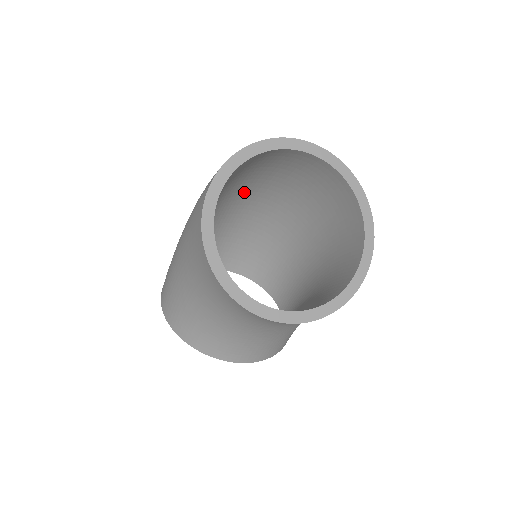
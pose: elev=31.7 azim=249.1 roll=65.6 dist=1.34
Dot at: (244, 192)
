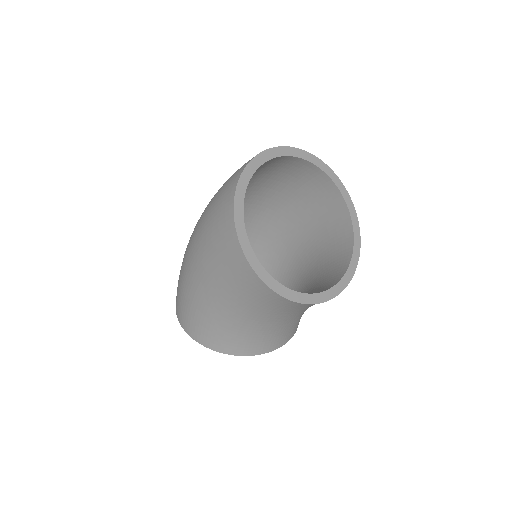
Dot at: occluded
